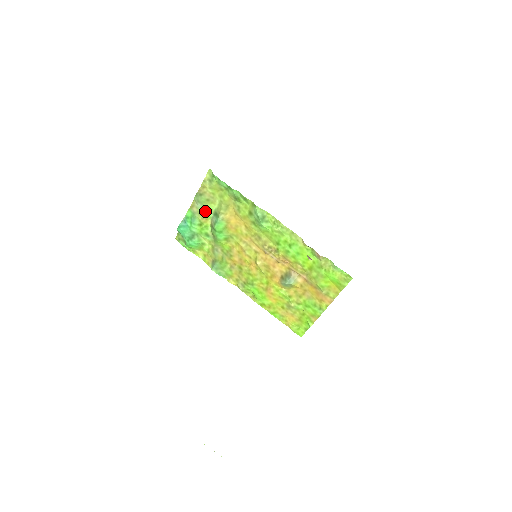
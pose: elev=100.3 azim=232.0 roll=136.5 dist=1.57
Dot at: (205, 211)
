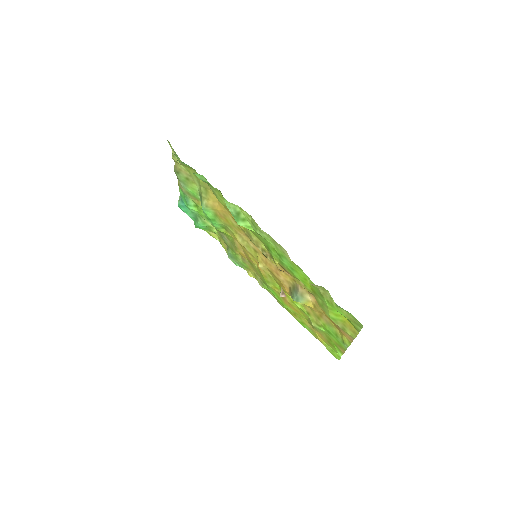
Dot at: (191, 192)
